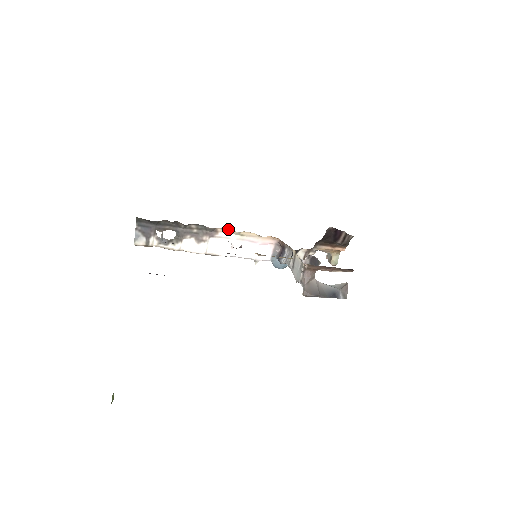
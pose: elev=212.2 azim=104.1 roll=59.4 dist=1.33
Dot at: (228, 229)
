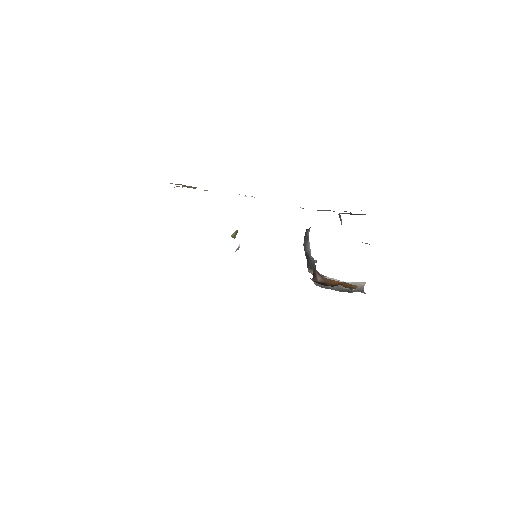
Dot at: occluded
